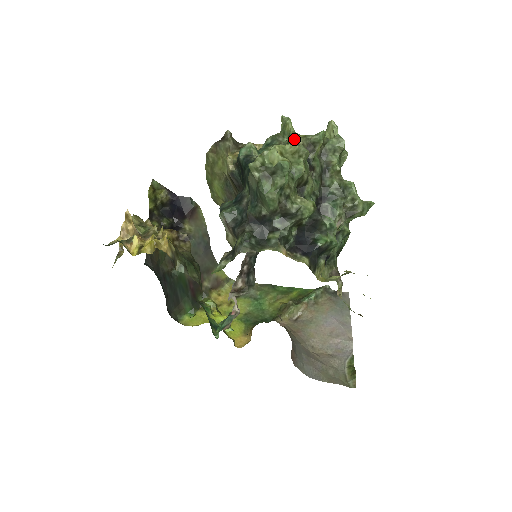
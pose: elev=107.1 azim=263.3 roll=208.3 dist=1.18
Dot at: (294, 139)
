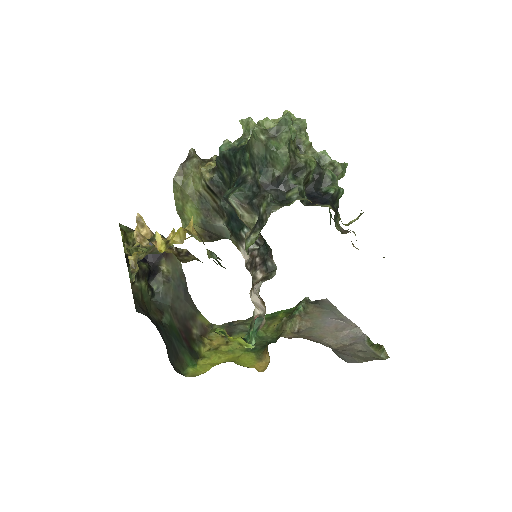
Dot at: occluded
